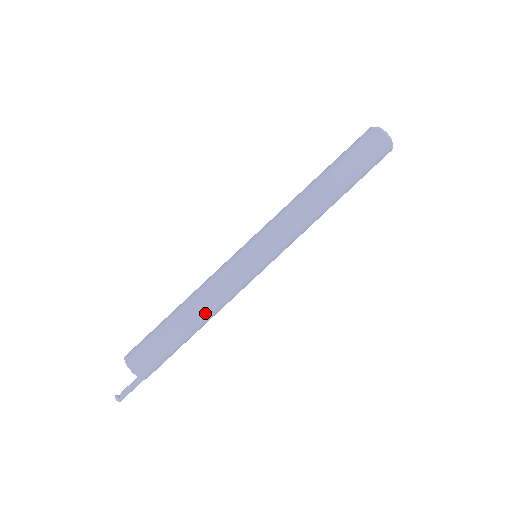
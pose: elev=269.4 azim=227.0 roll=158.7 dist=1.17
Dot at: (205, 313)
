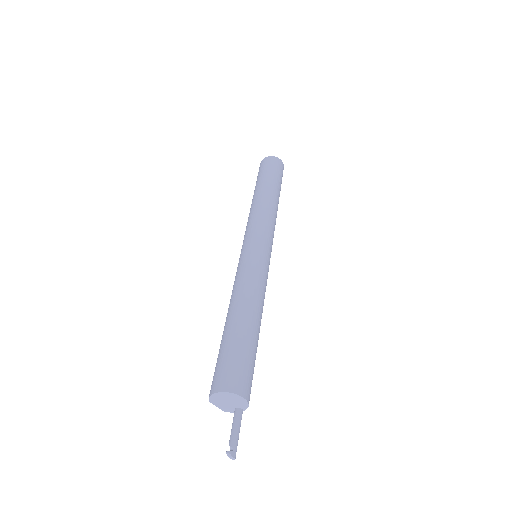
Dot at: (259, 307)
